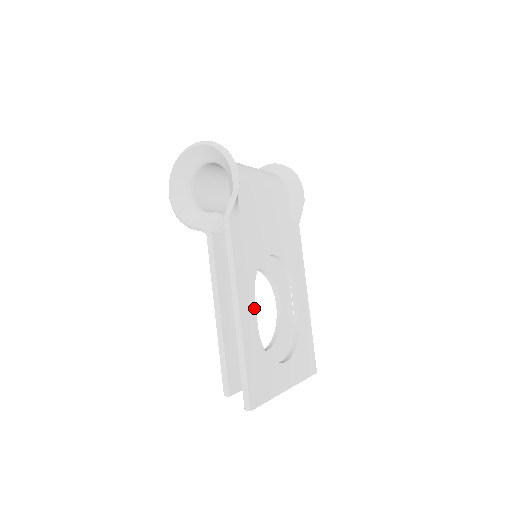
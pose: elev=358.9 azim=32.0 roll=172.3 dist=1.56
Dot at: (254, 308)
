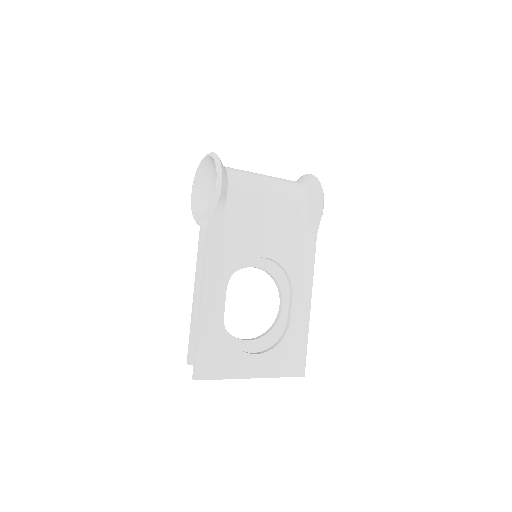
Dot at: (223, 298)
